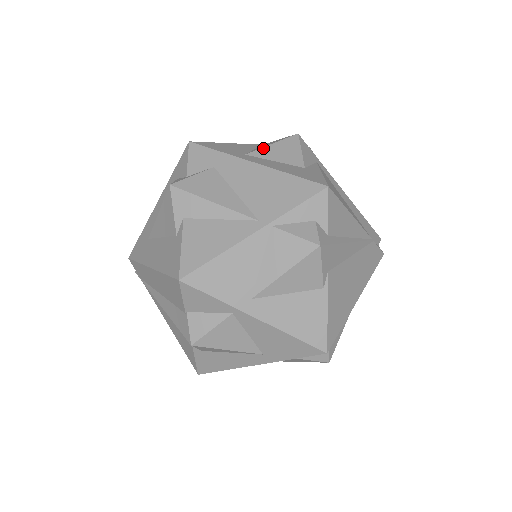
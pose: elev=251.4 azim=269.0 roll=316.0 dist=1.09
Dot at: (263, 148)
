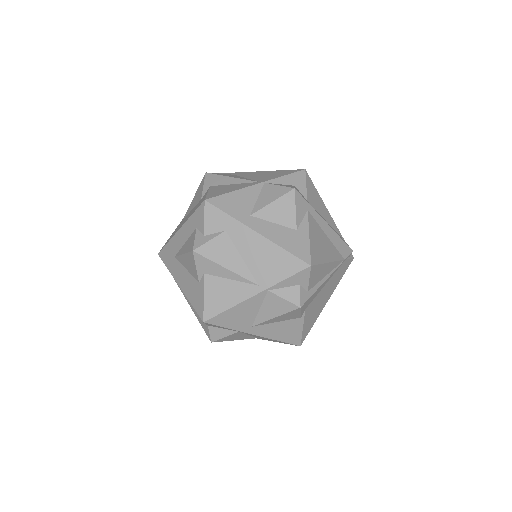
Dot at: (265, 207)
